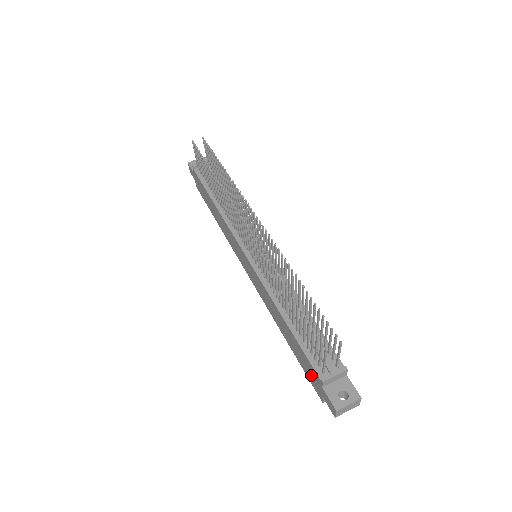
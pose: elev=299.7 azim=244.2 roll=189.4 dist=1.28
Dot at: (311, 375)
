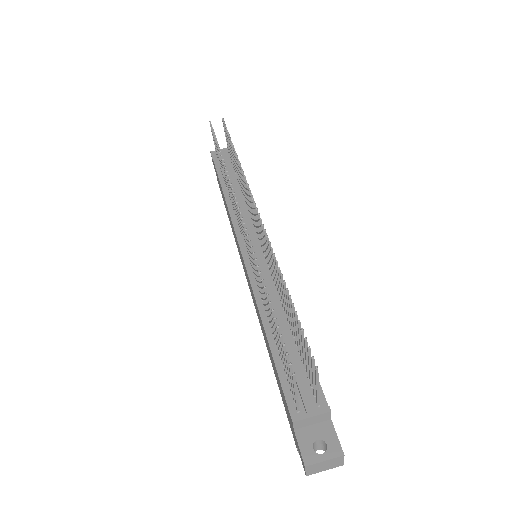
Dot at: (287, 411)
